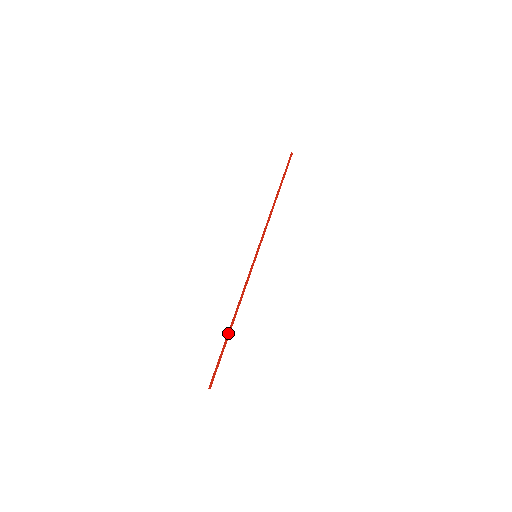
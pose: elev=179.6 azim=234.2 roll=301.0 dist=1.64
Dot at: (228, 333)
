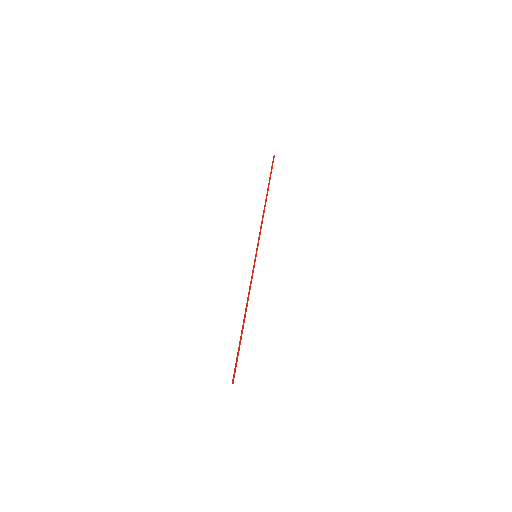
Dot at: occluded
